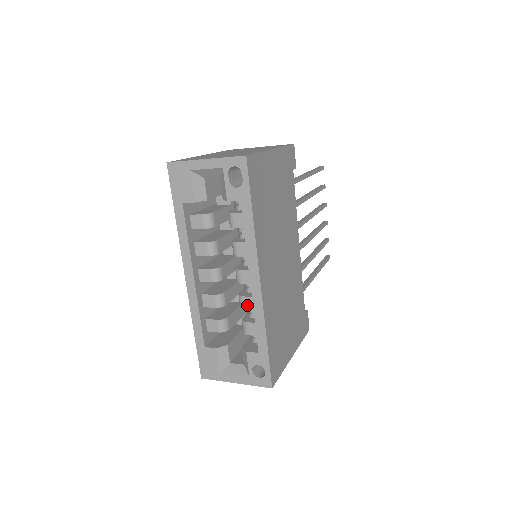
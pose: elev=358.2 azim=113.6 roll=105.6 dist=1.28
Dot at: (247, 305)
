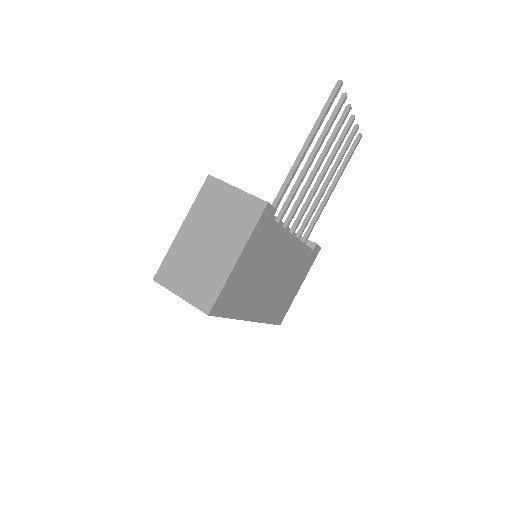
Dot at: occluded
